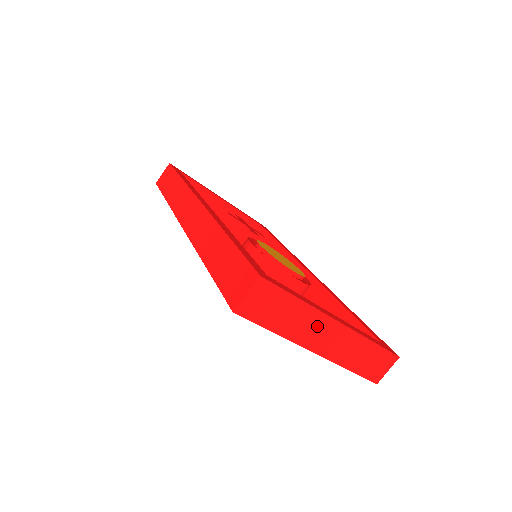
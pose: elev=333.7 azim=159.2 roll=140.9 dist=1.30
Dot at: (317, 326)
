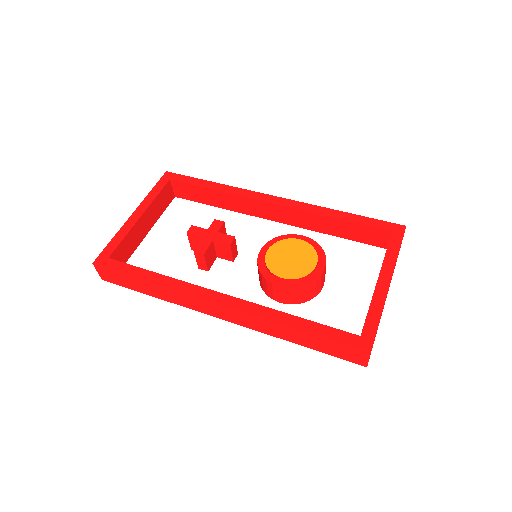
Dot at: occluded
